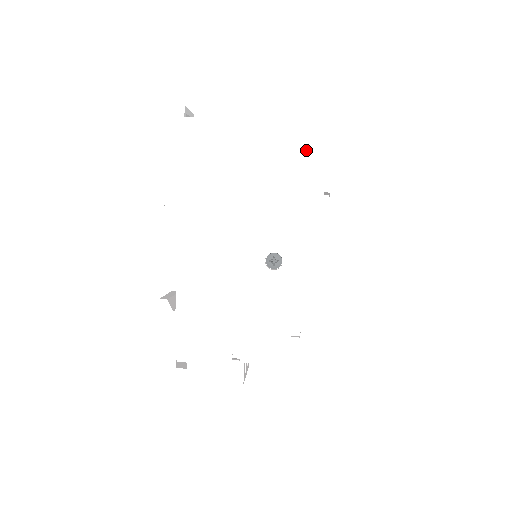
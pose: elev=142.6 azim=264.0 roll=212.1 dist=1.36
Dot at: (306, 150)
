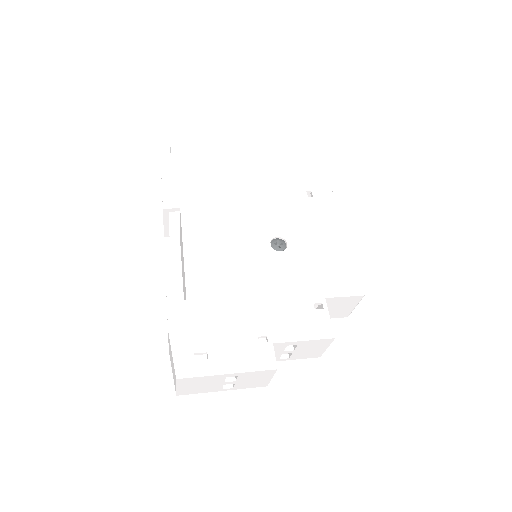
Dot at: (283, 165)
